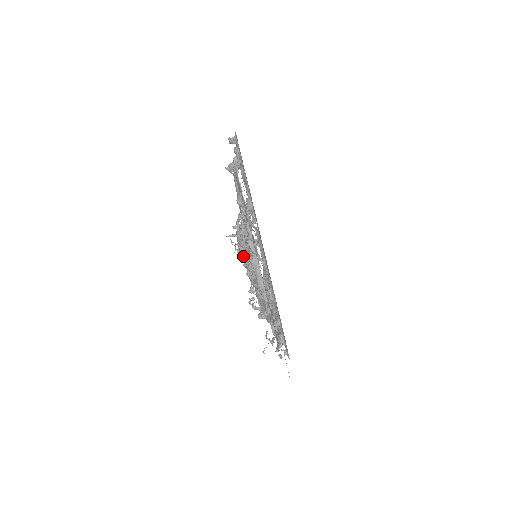
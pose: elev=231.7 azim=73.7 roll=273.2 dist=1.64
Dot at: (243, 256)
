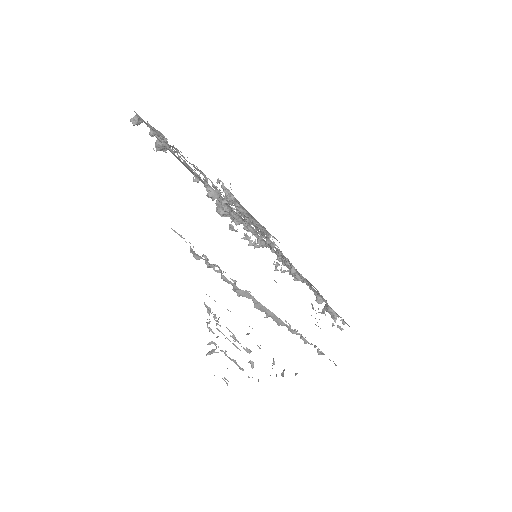
Dot at: occluded
